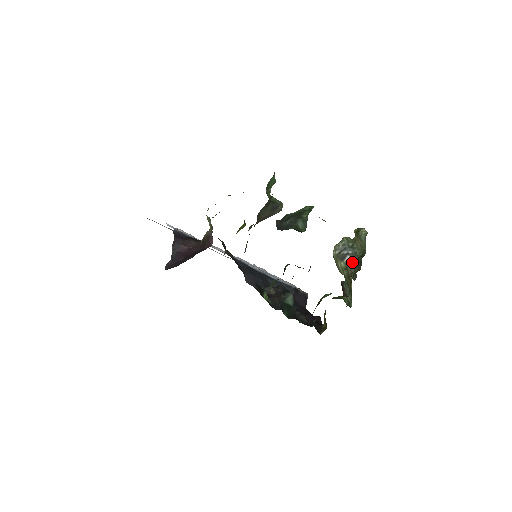
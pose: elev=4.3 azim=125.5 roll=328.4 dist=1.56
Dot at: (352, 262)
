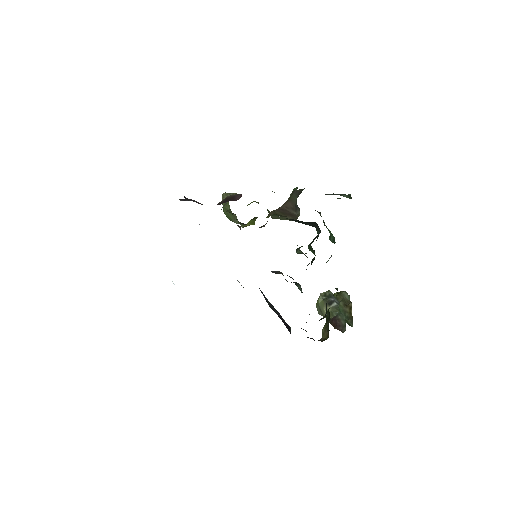
Dot at: occluded
